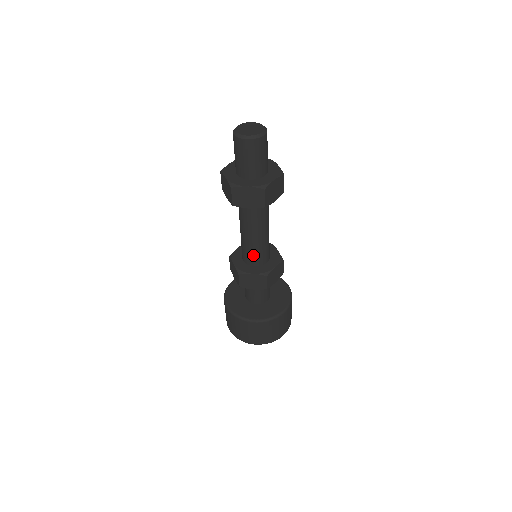
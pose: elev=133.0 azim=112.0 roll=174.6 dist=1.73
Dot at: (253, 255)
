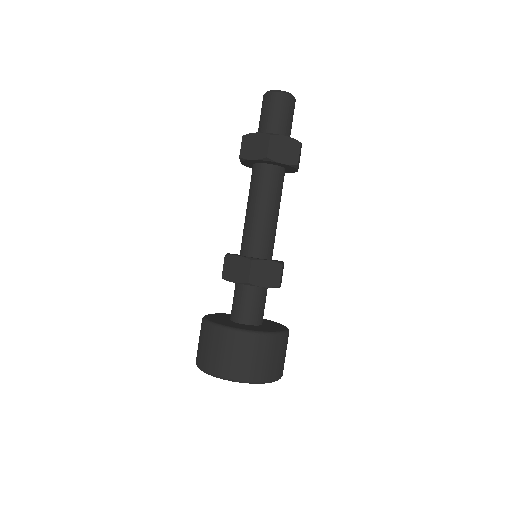
Dot at: (248, 239)
